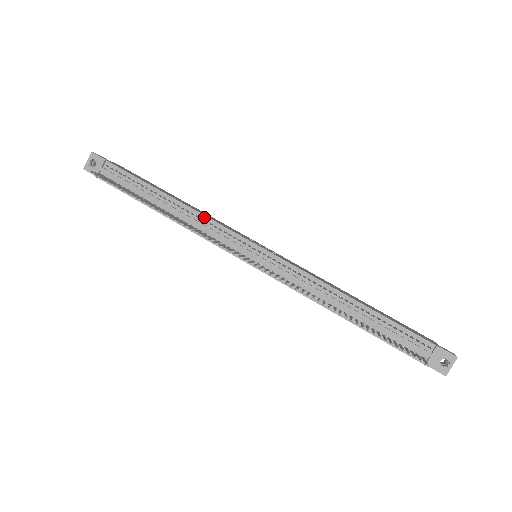
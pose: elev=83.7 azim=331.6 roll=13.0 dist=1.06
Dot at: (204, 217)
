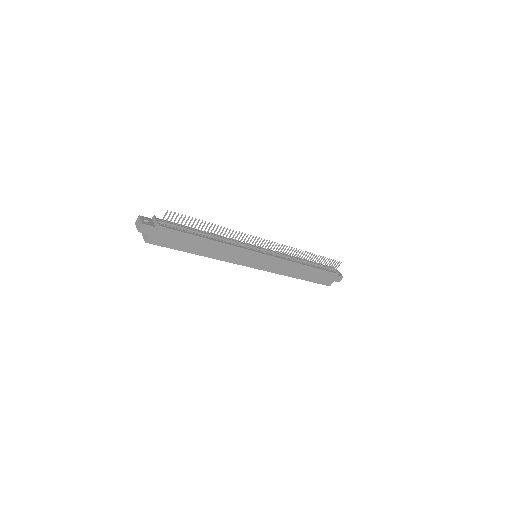
Dot at: (227, 238)
